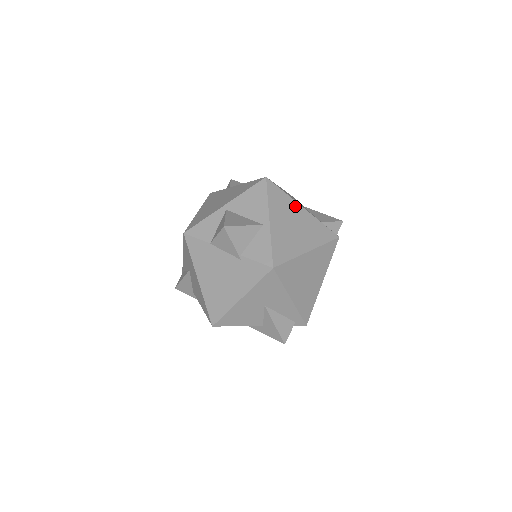
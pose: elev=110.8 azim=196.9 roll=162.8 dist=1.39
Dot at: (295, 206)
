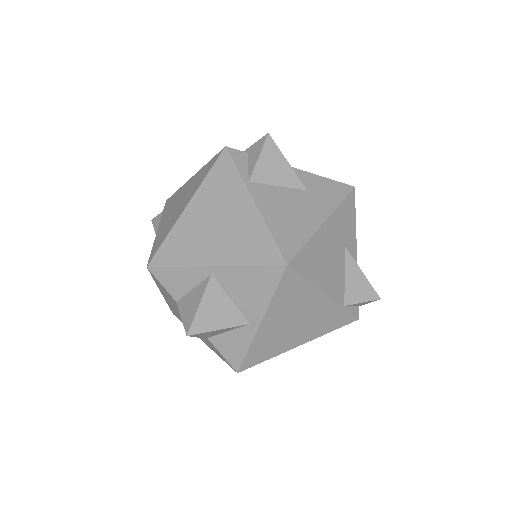
Dot at: (314, 296)
